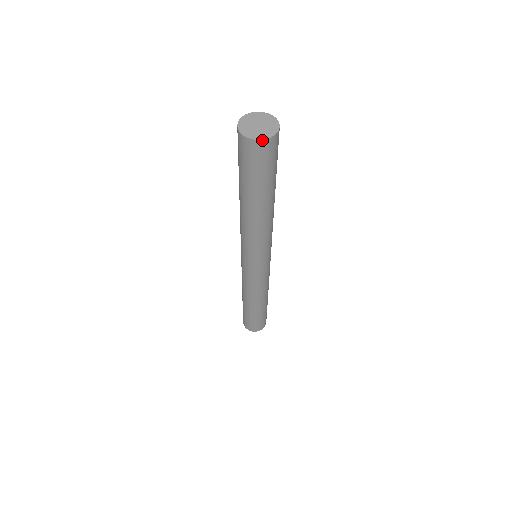
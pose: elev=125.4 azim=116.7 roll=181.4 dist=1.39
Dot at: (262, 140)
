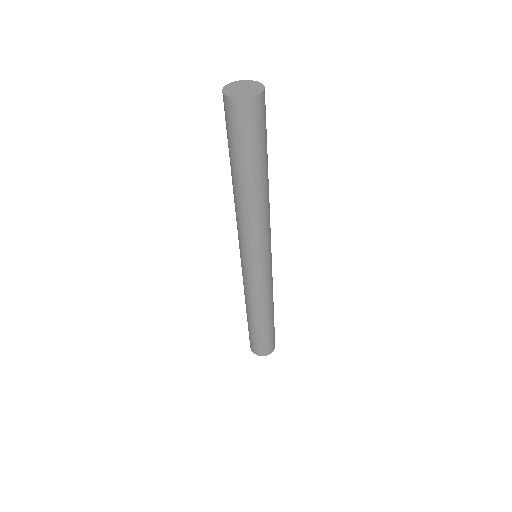
Dot at: (235, 99)
